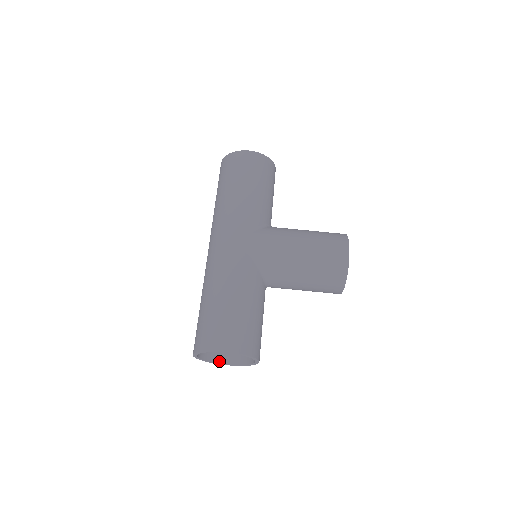
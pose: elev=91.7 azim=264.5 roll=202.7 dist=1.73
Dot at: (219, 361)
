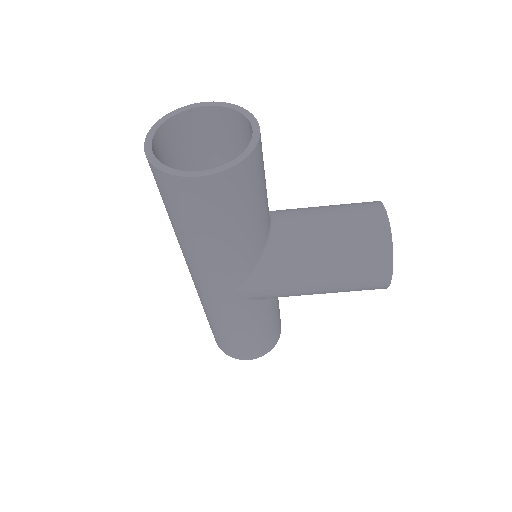
Dot at: occluded
